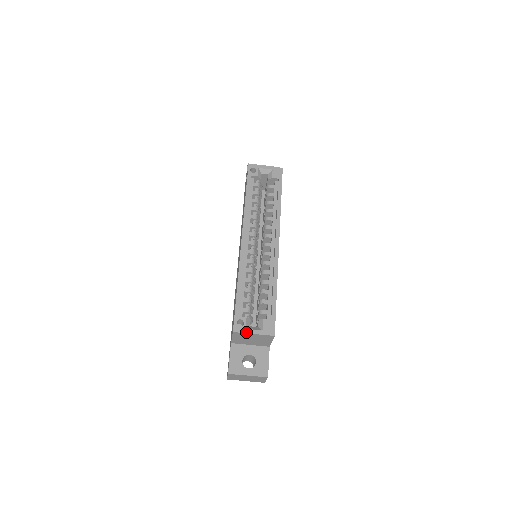
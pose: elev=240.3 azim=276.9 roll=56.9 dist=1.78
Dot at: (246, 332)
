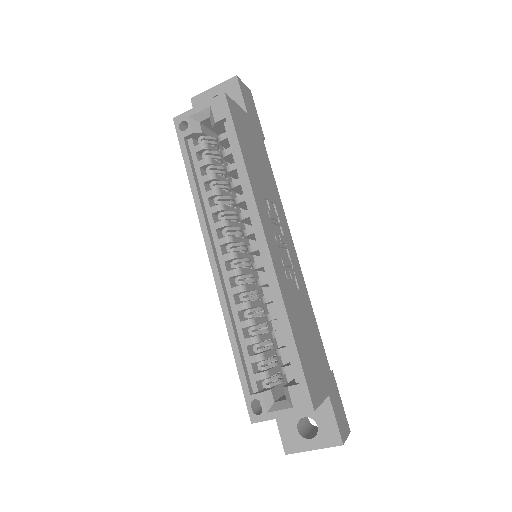
Dot at: (269, 418)
